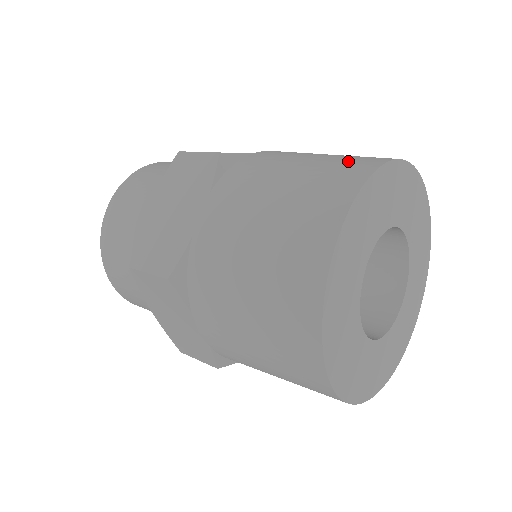
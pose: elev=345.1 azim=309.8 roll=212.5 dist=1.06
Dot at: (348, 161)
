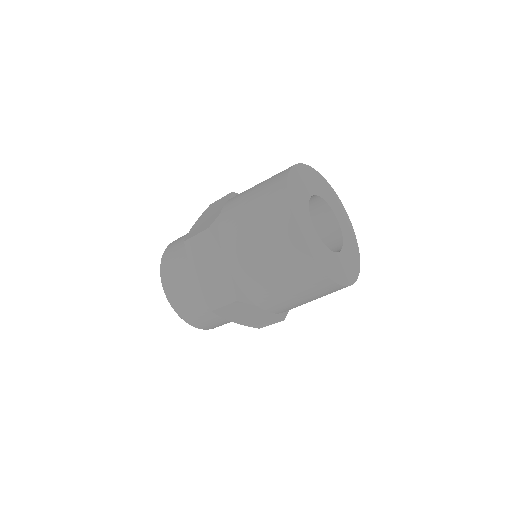
Dot at: occluded
